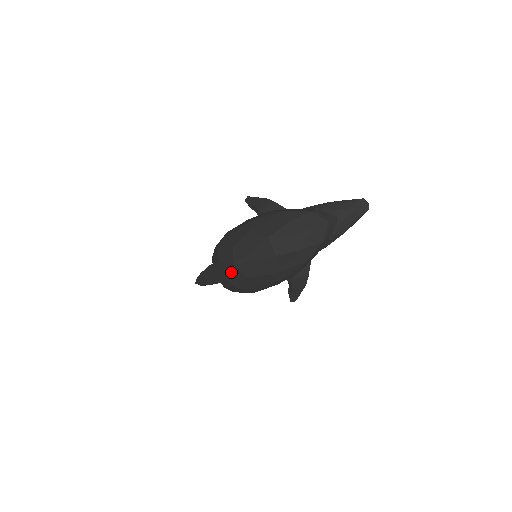
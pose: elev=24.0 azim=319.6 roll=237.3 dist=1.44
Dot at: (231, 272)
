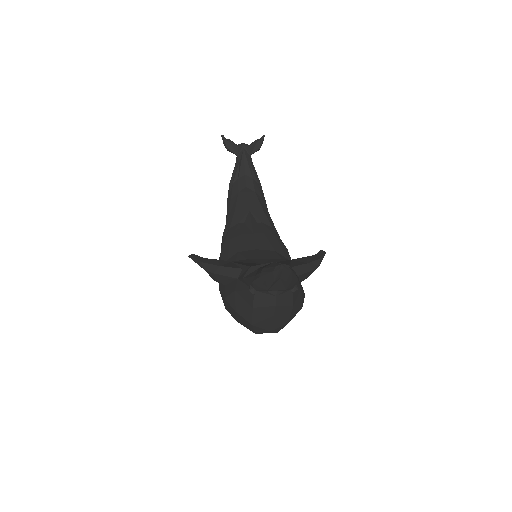
Dot at: occluded
